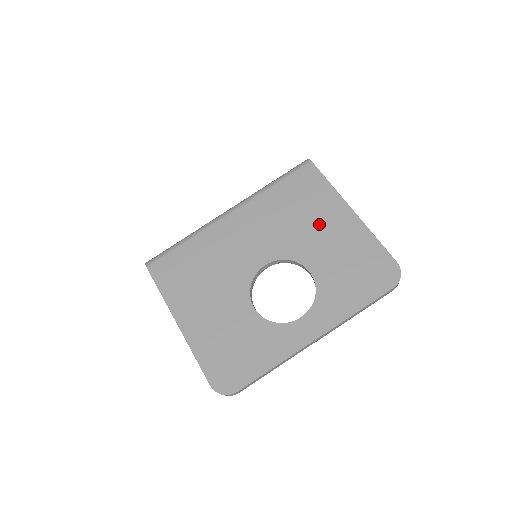
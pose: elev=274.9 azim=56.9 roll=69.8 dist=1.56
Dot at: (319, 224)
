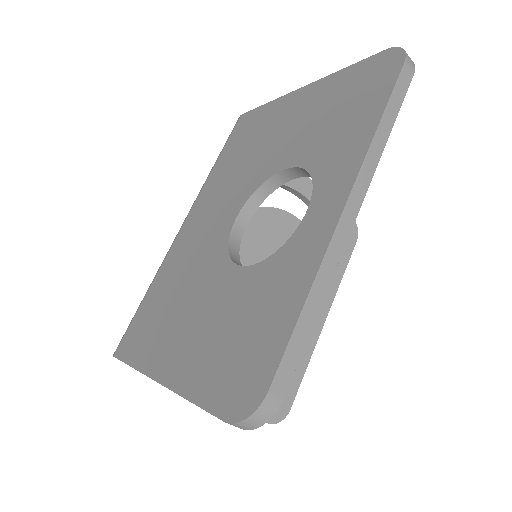
Dot at: (274, 132)
